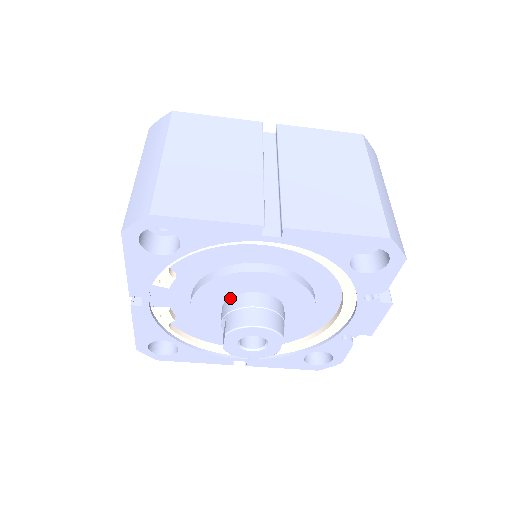
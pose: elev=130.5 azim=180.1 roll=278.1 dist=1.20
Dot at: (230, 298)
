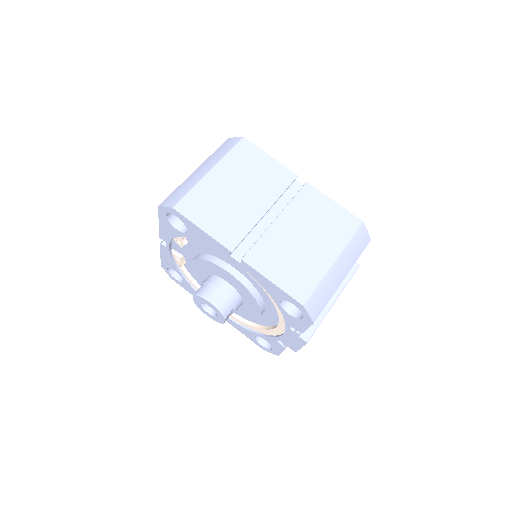
Dot at: (212, 275)
